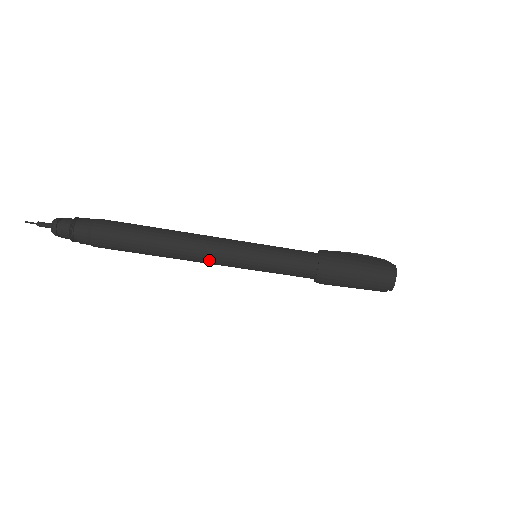
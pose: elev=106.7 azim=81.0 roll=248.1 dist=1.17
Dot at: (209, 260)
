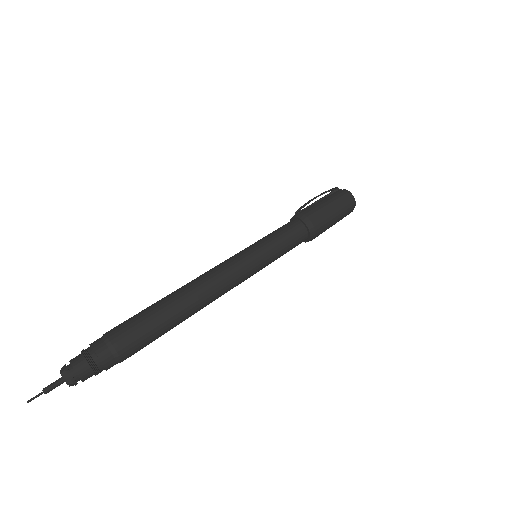
Dot at: occluded
